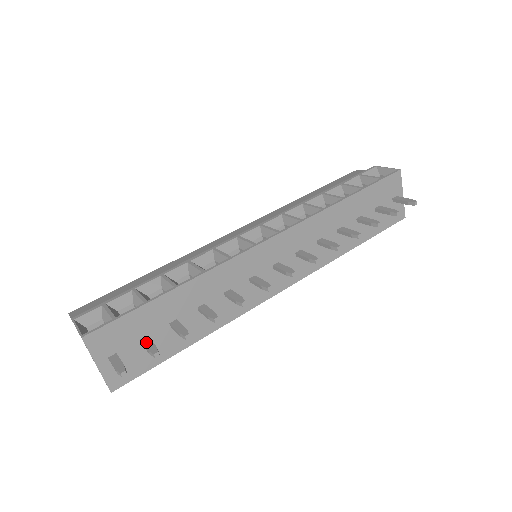
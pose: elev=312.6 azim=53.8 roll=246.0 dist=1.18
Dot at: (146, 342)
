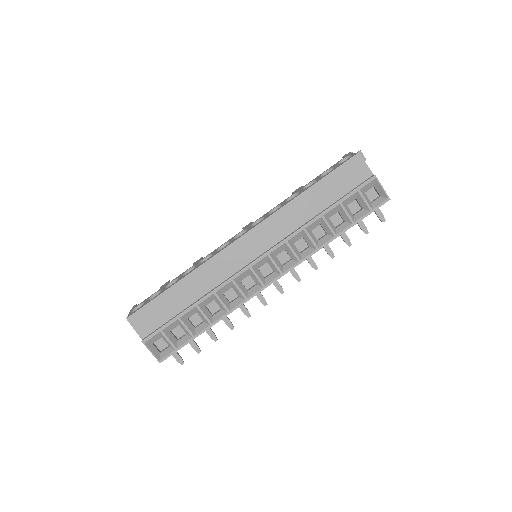
Dot at: (190, 342)
